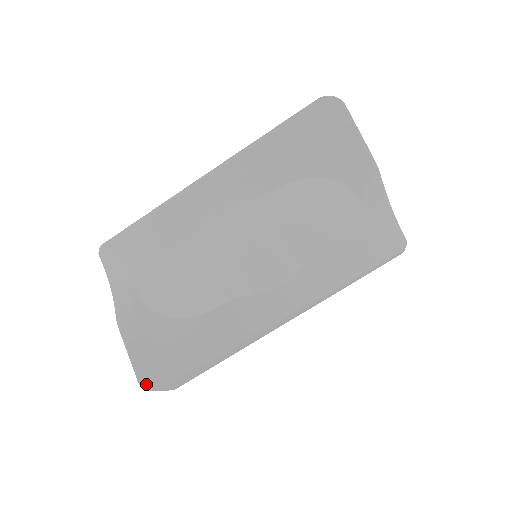
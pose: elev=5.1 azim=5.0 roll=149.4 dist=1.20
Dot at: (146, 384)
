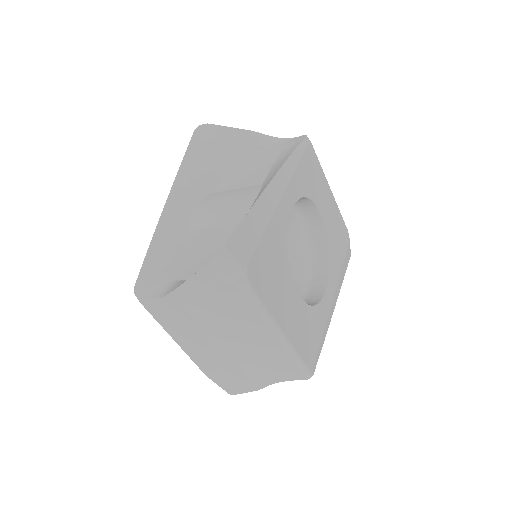
Dot at: (213, 259)
